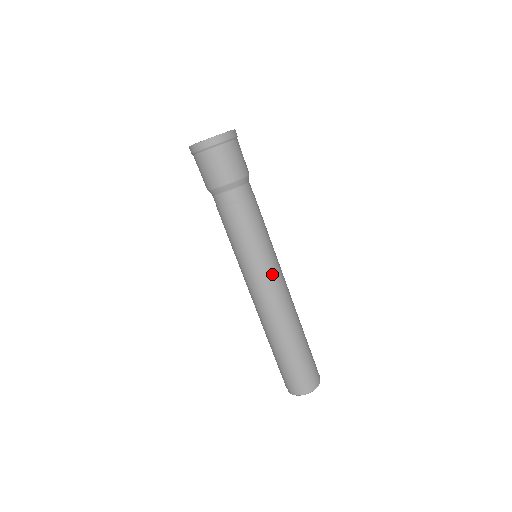
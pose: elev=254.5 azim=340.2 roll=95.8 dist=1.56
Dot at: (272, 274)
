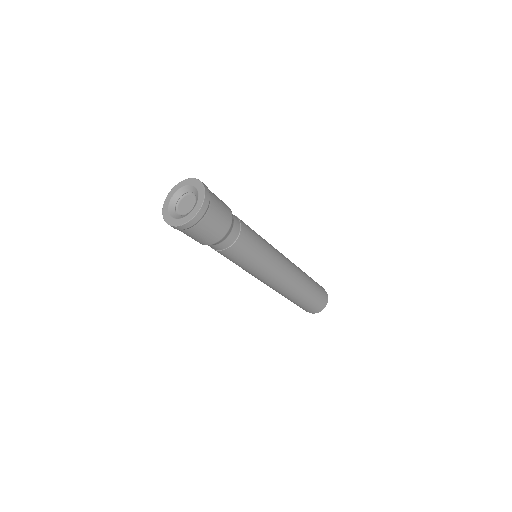
Dot at: (276, 270)
